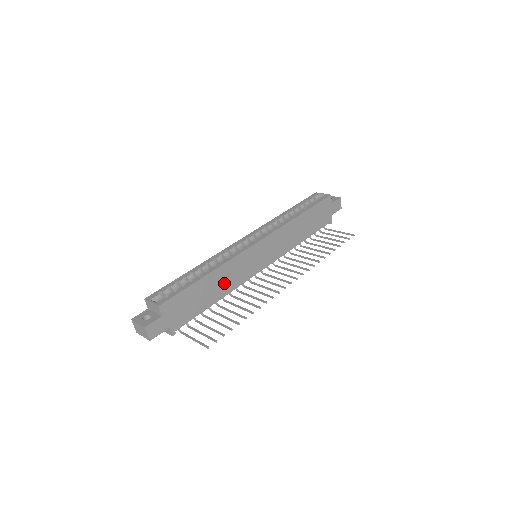
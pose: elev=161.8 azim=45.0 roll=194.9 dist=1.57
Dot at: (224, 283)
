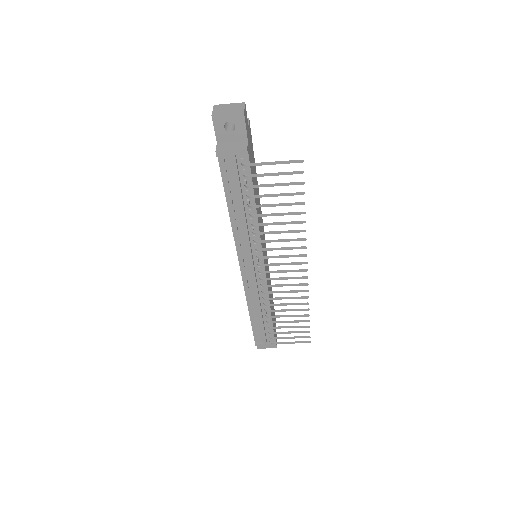
Dot at: (258, 211)
